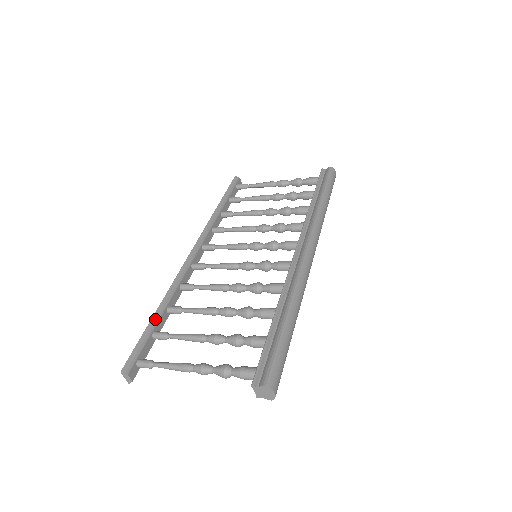
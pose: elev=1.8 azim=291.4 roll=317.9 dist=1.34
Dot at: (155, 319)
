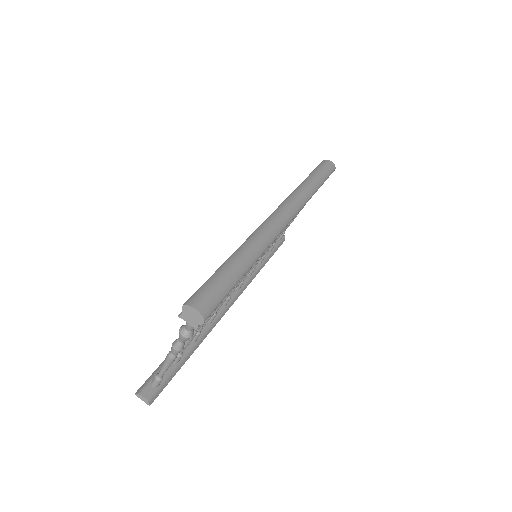
Dot at: occluded
